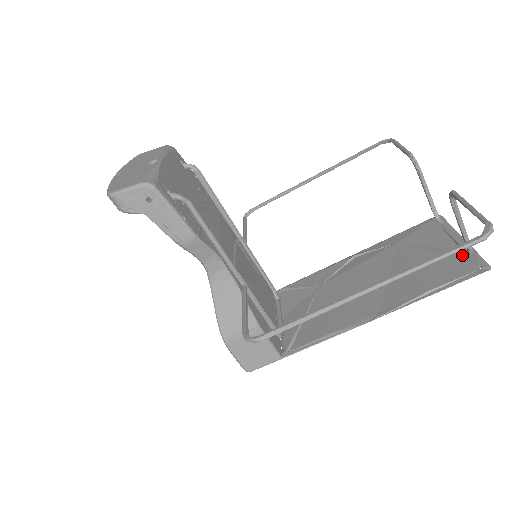
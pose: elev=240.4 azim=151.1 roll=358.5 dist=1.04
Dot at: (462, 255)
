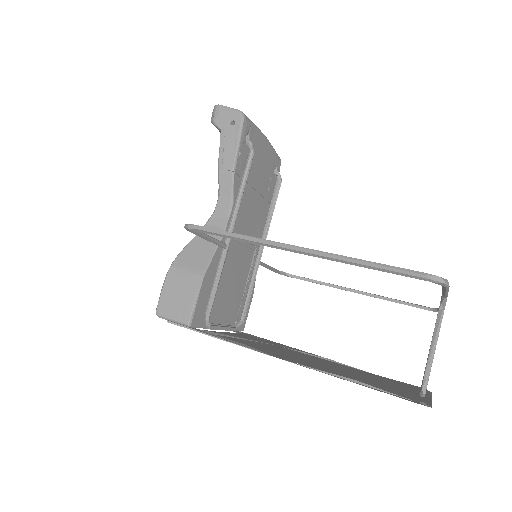
Dot at: occluded
